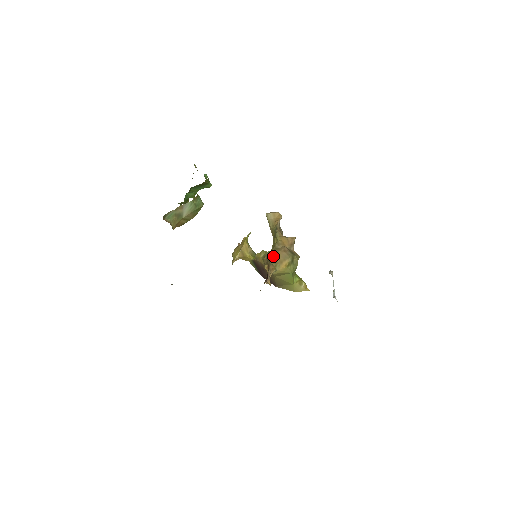
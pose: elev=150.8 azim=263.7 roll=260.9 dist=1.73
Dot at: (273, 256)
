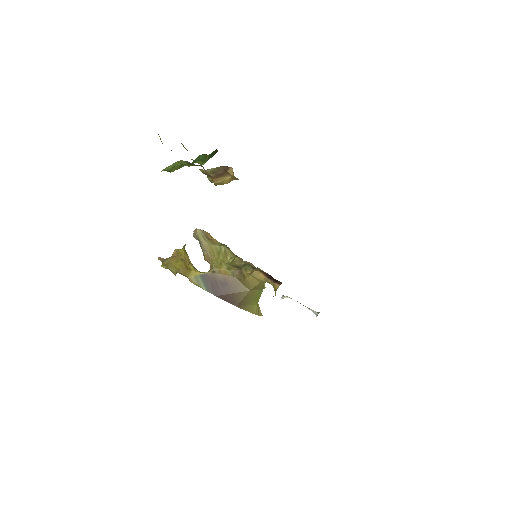
Dot at: (252, 265)
